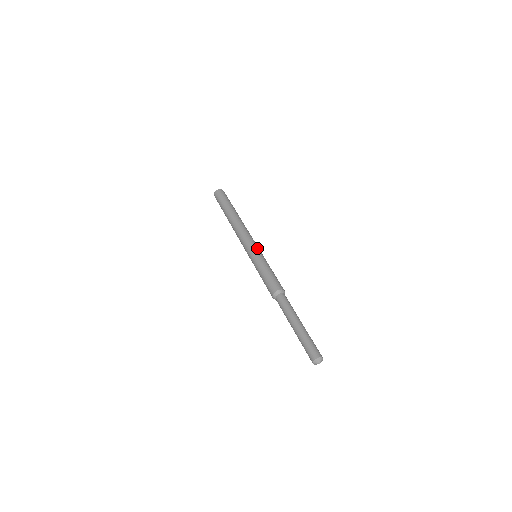
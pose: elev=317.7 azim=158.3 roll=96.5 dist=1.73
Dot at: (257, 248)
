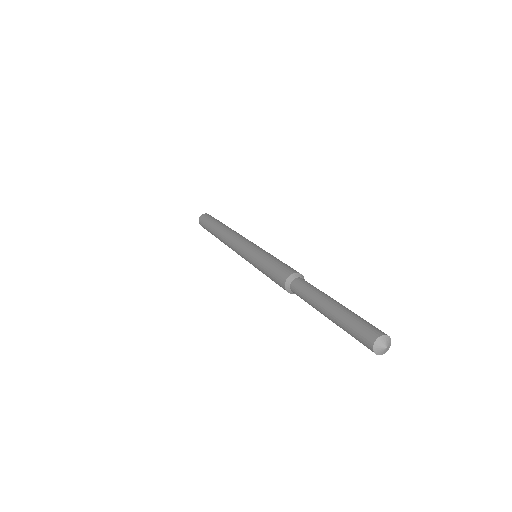
Dot at: (254, 245)
